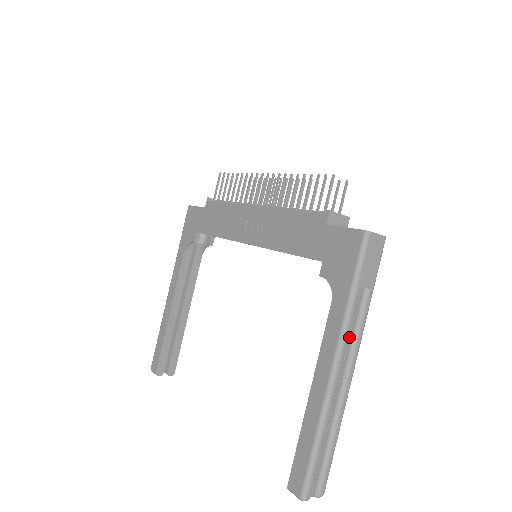
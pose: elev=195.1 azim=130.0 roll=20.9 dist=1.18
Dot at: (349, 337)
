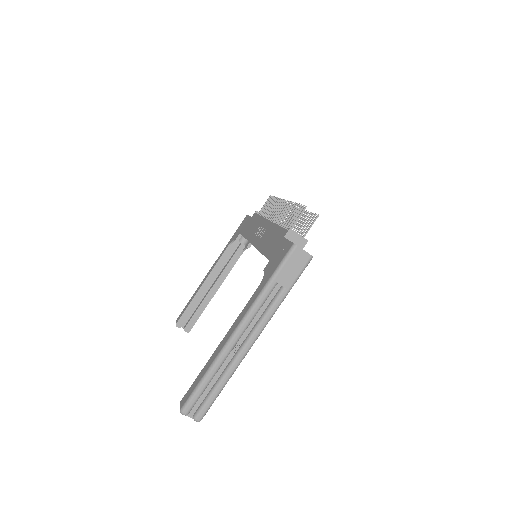
Dot at: (259, 316)
